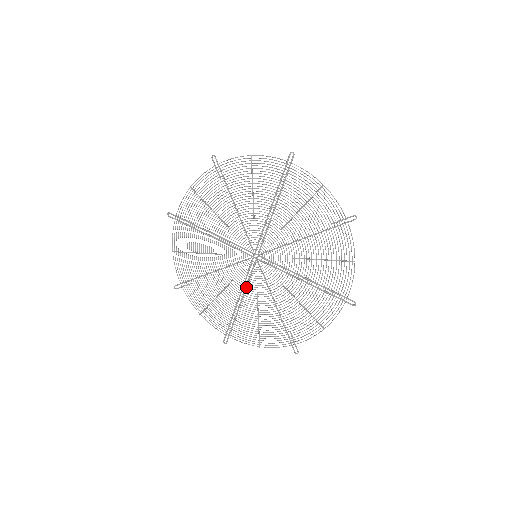
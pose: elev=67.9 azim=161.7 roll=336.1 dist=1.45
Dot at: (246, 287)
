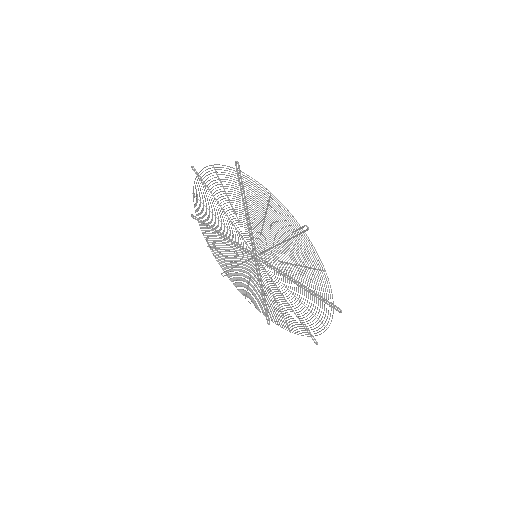
Dot at: (261, 282)
